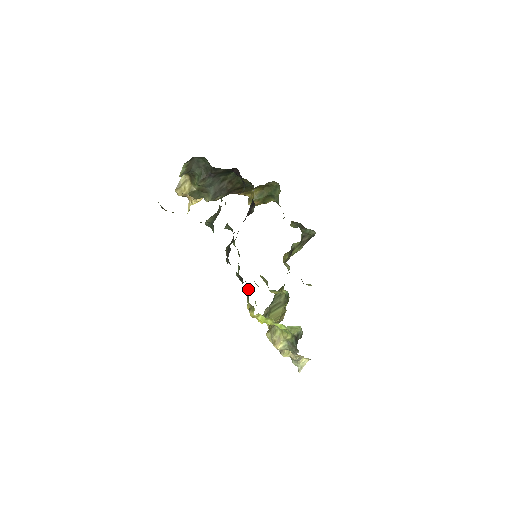
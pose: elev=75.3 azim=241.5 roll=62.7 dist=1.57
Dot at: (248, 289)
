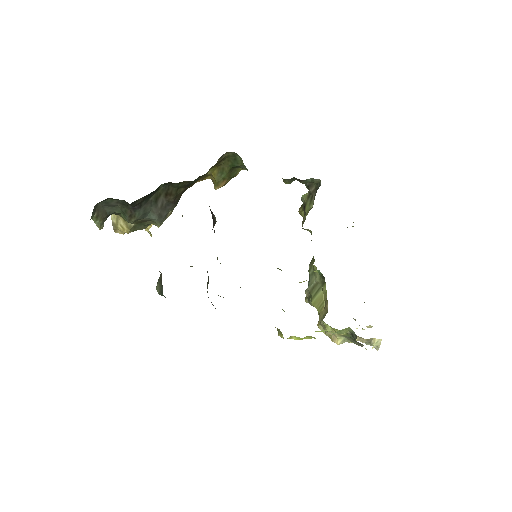
Dot at: occluded
